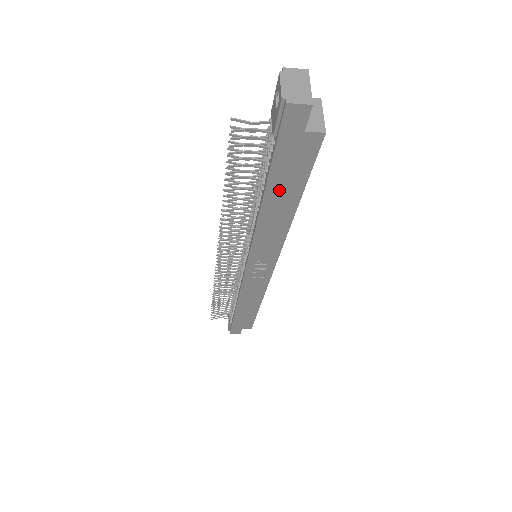
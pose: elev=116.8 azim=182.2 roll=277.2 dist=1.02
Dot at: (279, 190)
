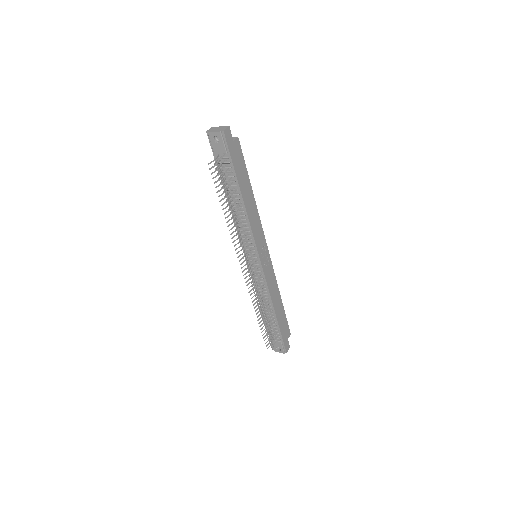
Dot at: (243, 183)
